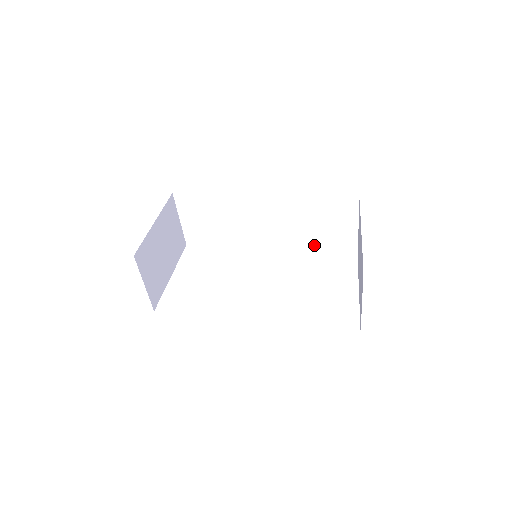
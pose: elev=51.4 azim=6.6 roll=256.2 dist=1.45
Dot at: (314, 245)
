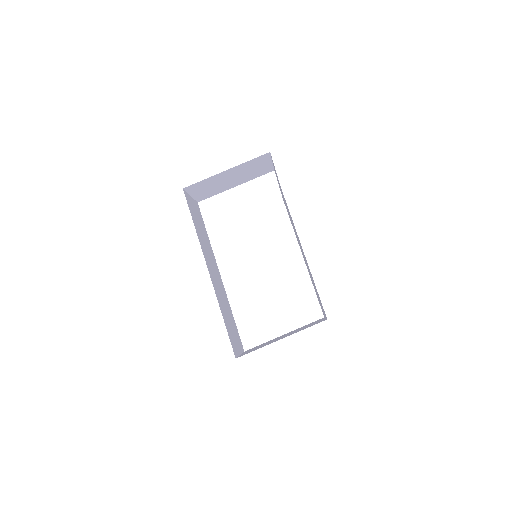
Dot at: occluded
